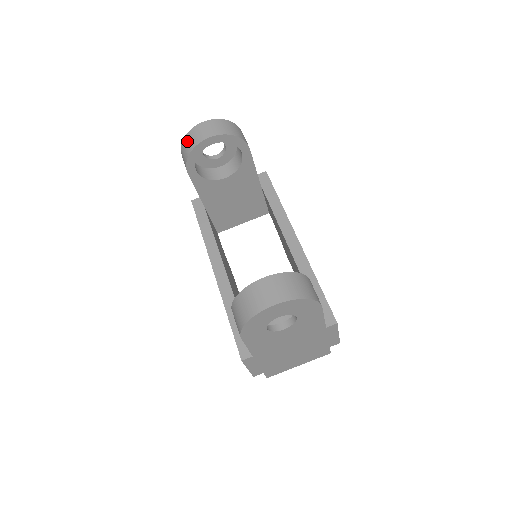
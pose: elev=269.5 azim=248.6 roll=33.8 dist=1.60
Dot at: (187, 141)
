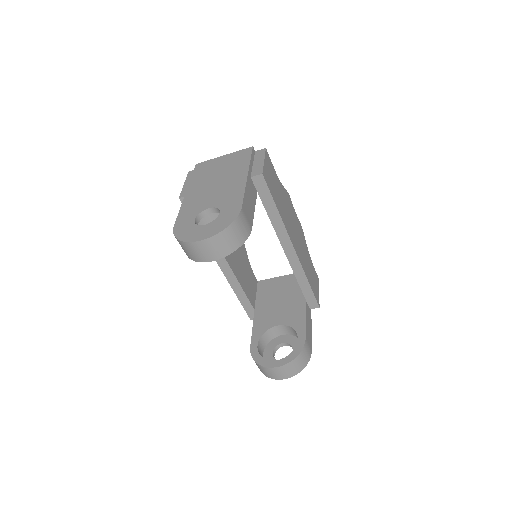
Dot at: (184, 248)
